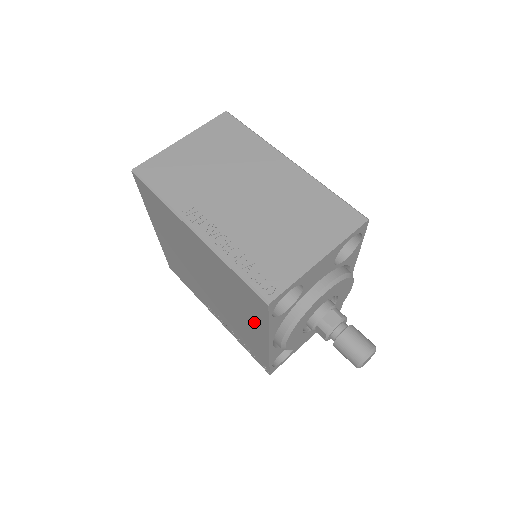
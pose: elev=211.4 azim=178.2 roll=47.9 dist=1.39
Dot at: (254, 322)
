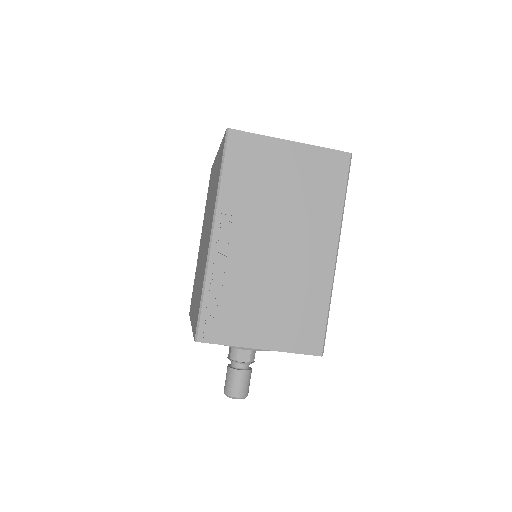
Dot at: occluded
